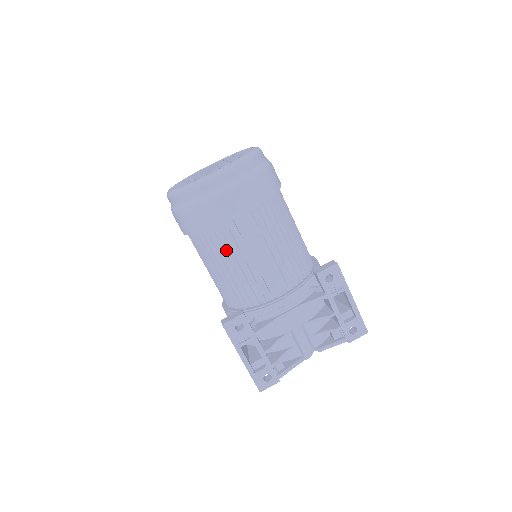
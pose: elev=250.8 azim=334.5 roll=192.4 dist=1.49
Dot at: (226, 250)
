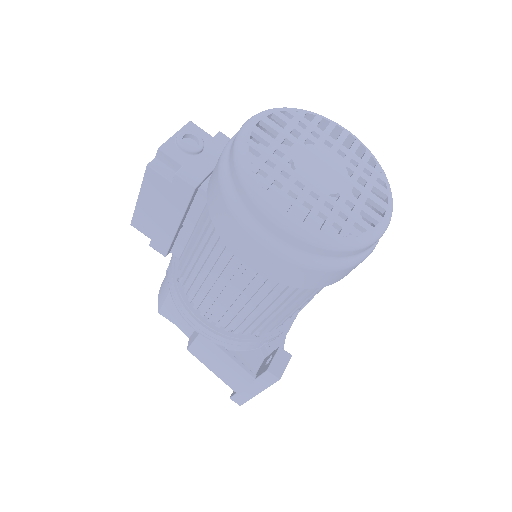
Dot at: occluded
